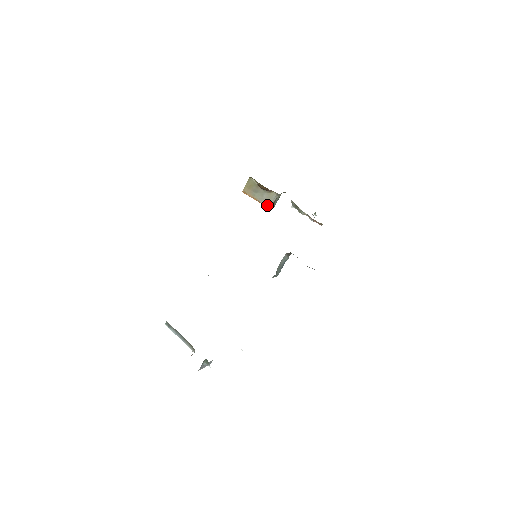
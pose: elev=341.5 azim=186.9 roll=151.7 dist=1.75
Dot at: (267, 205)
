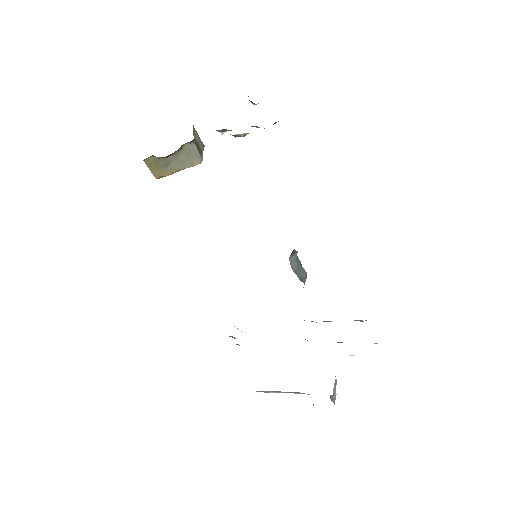
Dot at: (196, 163)
